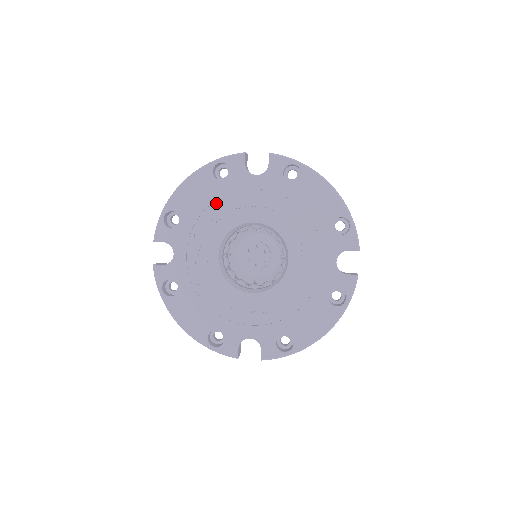
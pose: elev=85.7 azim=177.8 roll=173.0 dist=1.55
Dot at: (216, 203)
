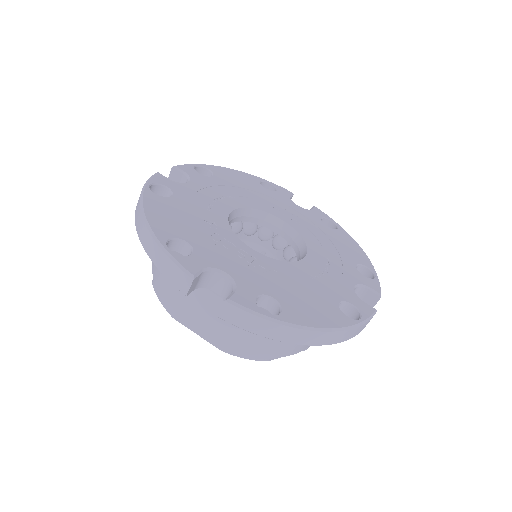
Dot at: (191, 213)
